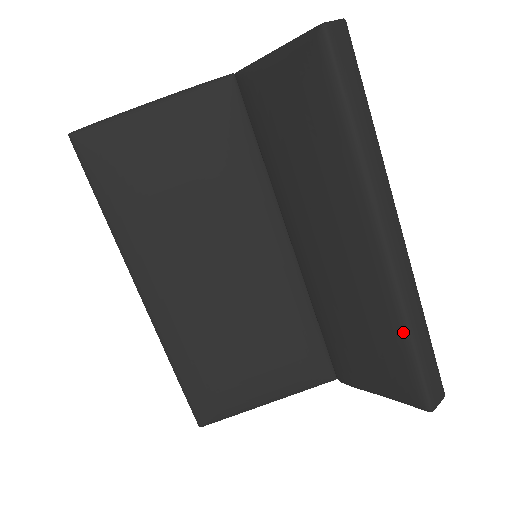
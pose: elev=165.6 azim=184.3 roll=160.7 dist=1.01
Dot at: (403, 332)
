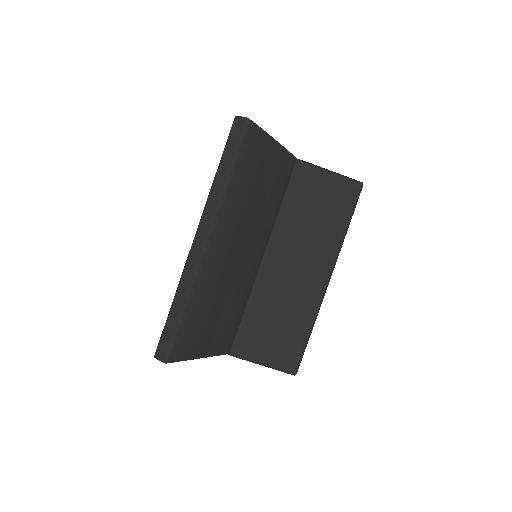
Dot at: (311, 327)
